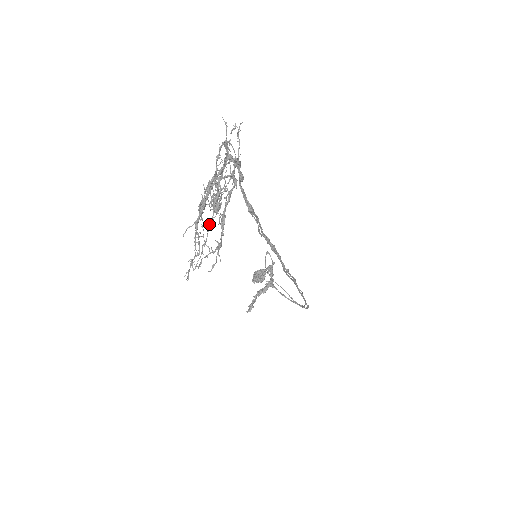
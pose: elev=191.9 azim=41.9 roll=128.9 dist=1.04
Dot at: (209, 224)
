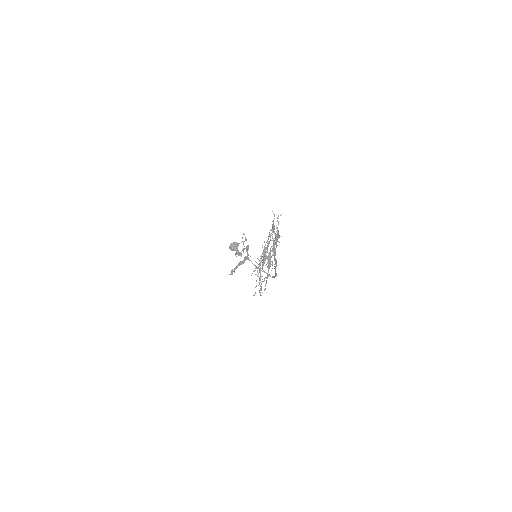
Dot at: (260, 265)
